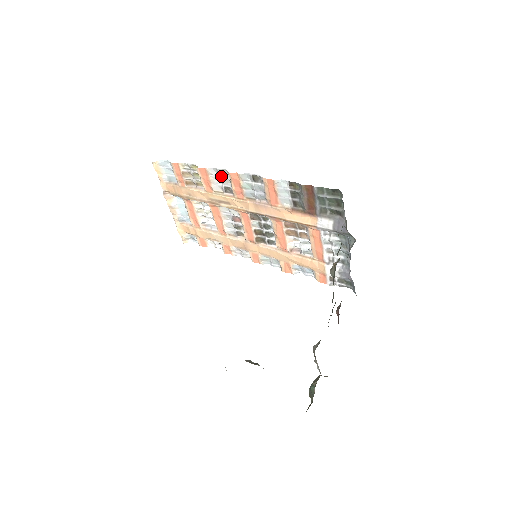
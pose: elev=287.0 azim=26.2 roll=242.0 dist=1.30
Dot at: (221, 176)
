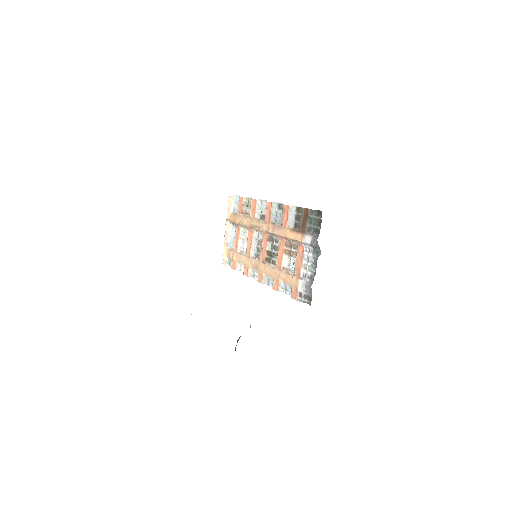
Dot at: (263, 206)
